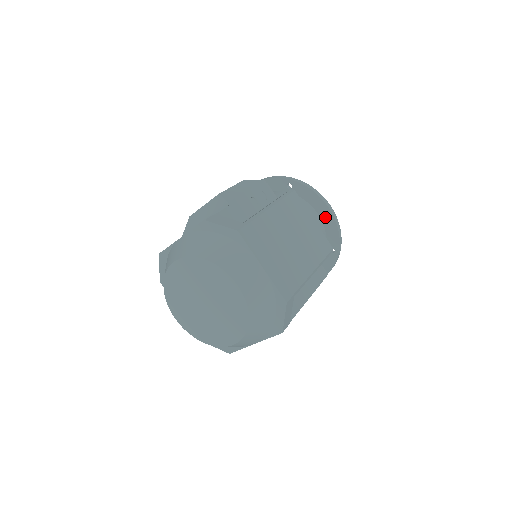
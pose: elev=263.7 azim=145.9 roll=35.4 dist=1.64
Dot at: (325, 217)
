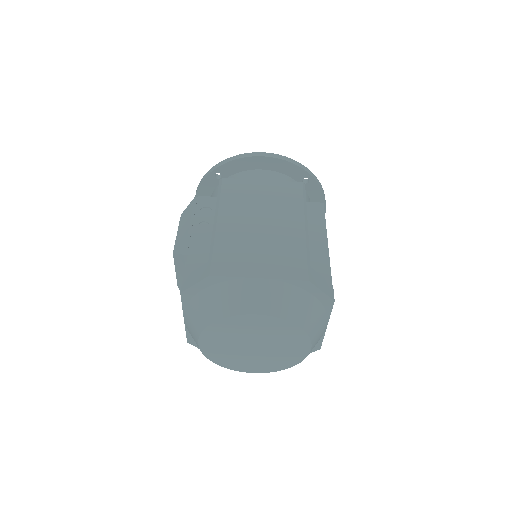
Dot at: (270, 165)
